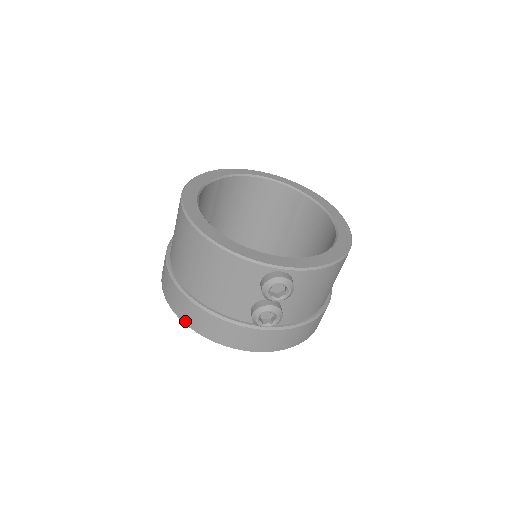
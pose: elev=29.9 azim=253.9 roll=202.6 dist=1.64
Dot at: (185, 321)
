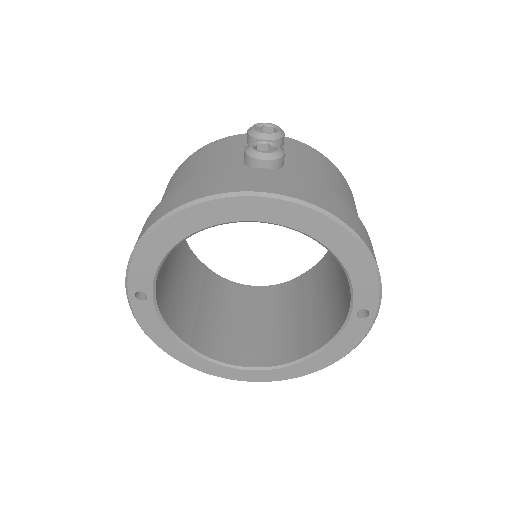
Dot at: (156, 219)
